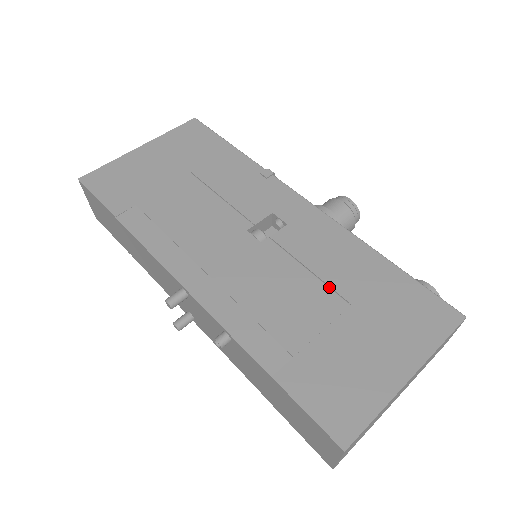
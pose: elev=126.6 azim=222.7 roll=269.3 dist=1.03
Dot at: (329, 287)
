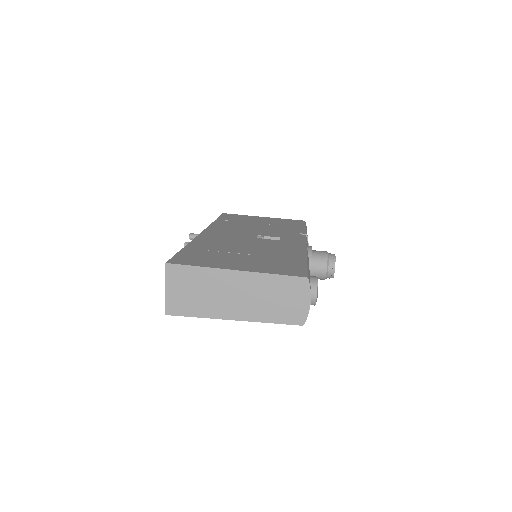
Dot at: (258, 250)
